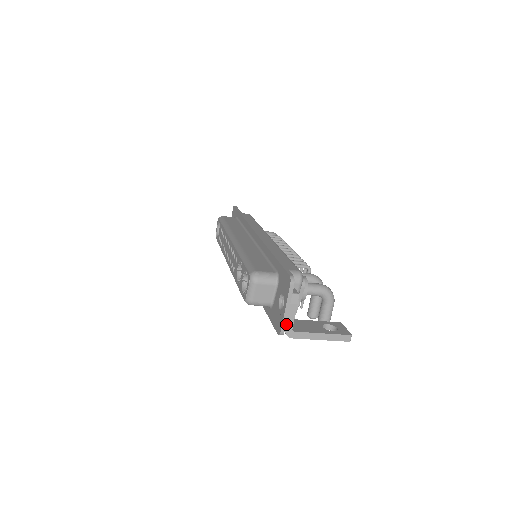
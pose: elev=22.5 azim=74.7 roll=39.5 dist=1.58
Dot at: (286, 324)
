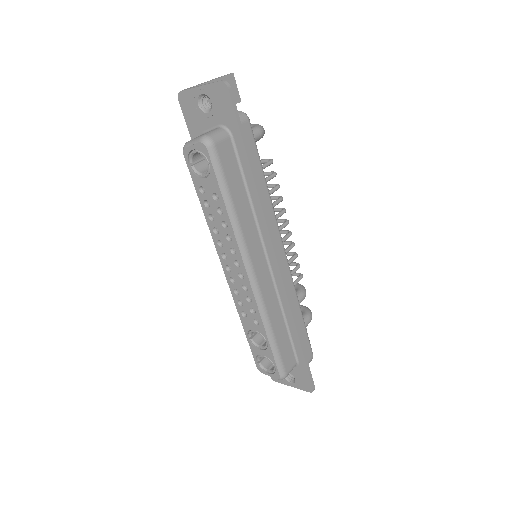
Dot at: occluded
